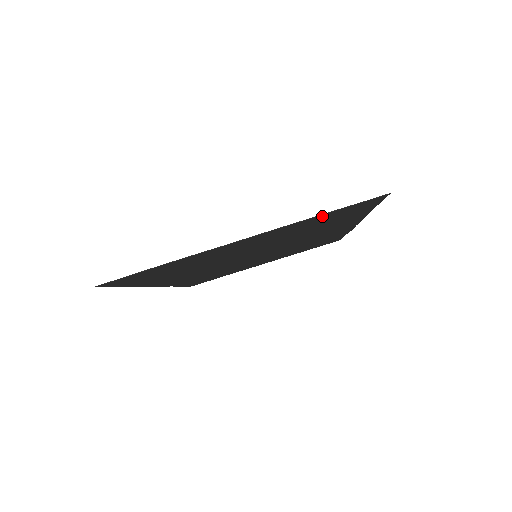
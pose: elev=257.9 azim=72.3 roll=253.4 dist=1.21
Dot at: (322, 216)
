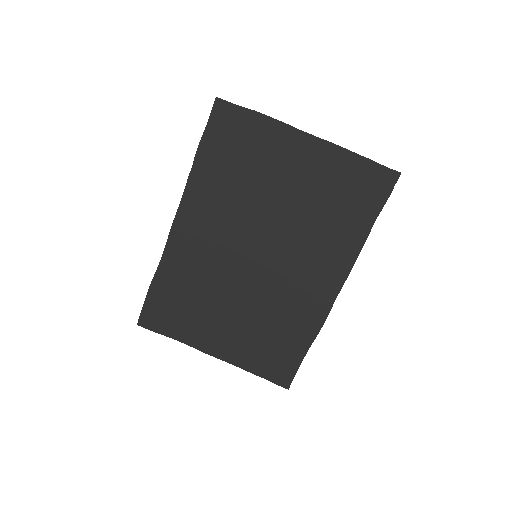
Dot at: (357, 163)
